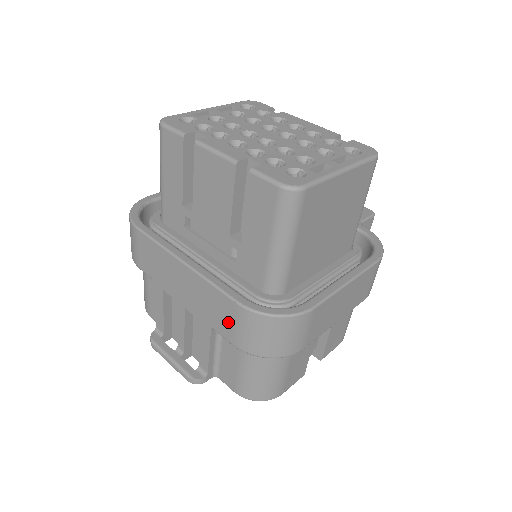
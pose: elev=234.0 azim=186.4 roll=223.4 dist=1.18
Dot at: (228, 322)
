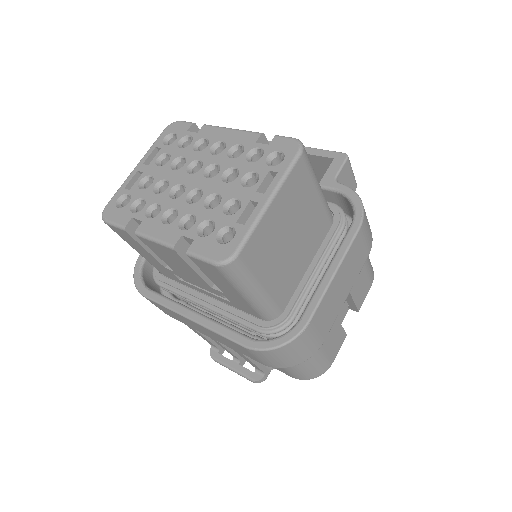
Dot at: (249, 354)
